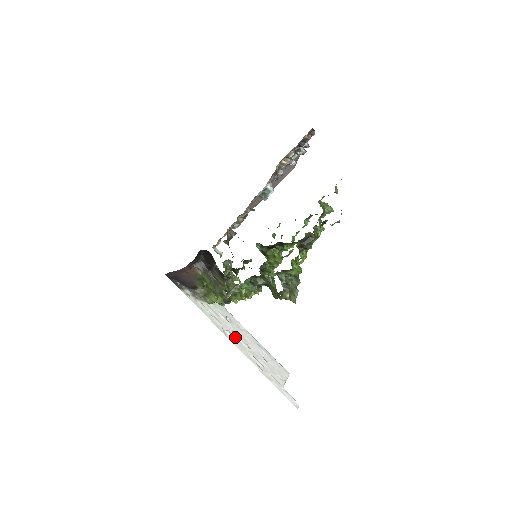
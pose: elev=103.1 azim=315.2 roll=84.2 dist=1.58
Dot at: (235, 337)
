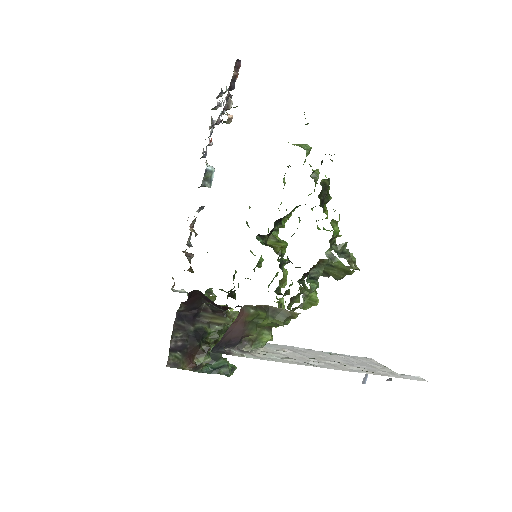
Dot at: (319, 362)
